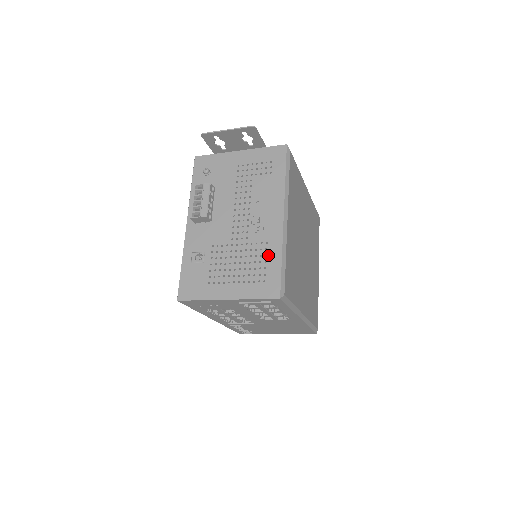
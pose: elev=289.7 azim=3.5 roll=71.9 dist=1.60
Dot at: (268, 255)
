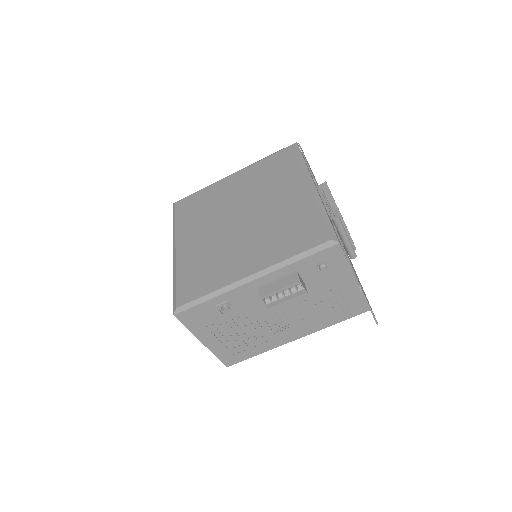
Dot at: (257, 347)
